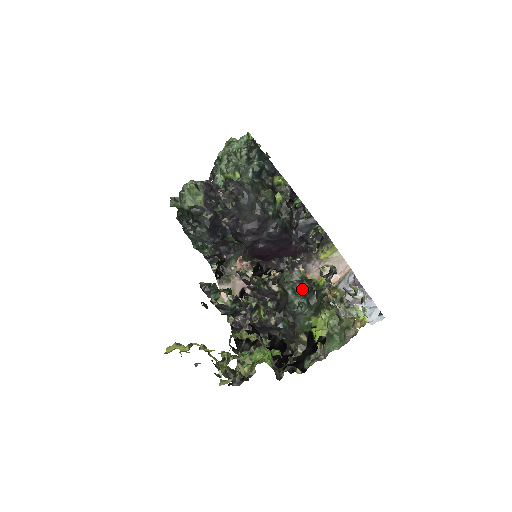
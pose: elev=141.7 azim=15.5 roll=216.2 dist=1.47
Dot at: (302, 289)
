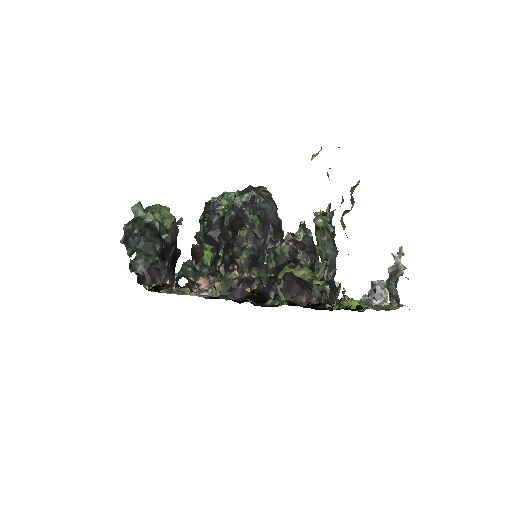
Dot at: occluded
